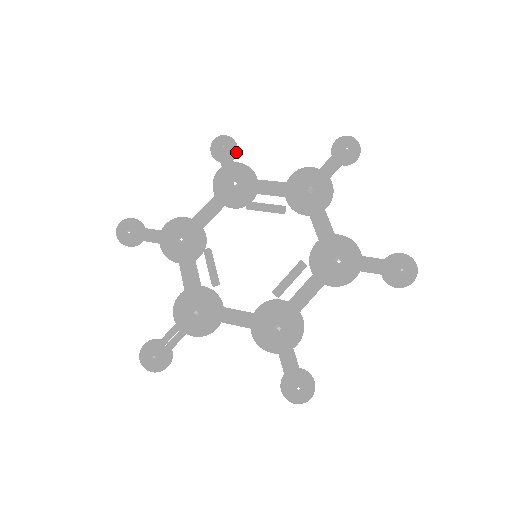
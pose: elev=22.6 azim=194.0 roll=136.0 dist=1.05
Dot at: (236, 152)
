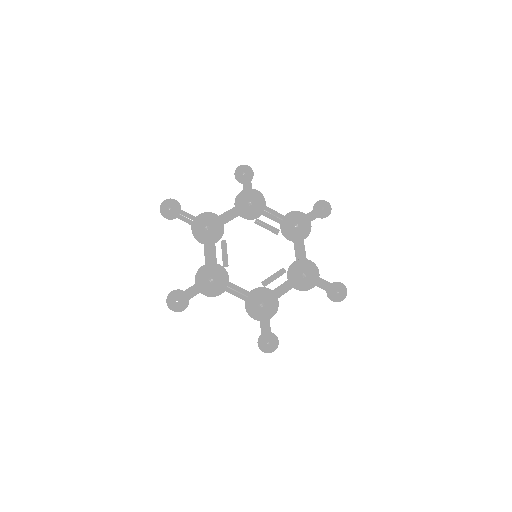
Dot at: occluded
